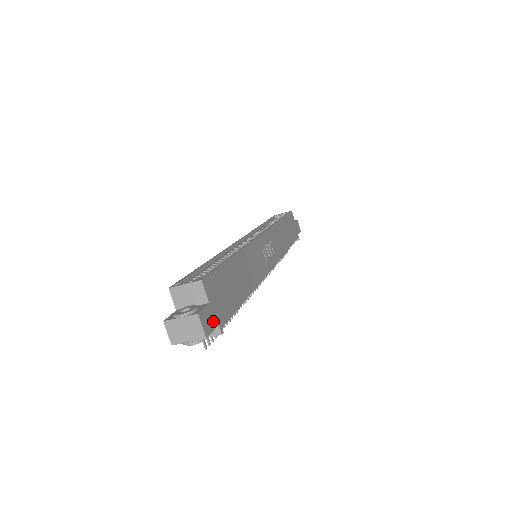
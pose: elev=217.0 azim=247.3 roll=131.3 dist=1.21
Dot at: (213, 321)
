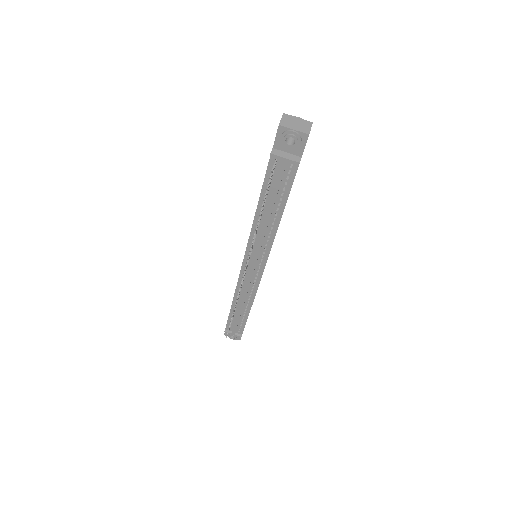
Dot at: occluded
